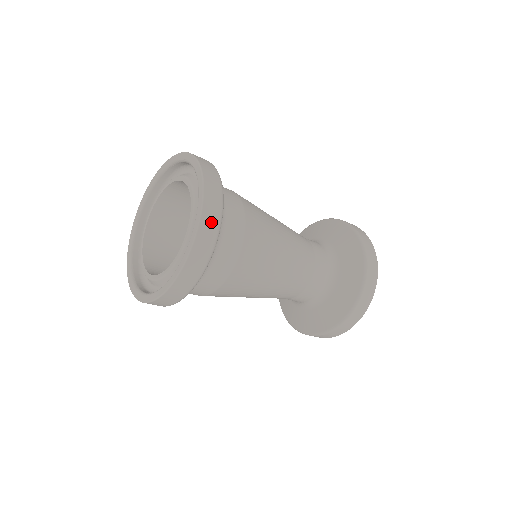
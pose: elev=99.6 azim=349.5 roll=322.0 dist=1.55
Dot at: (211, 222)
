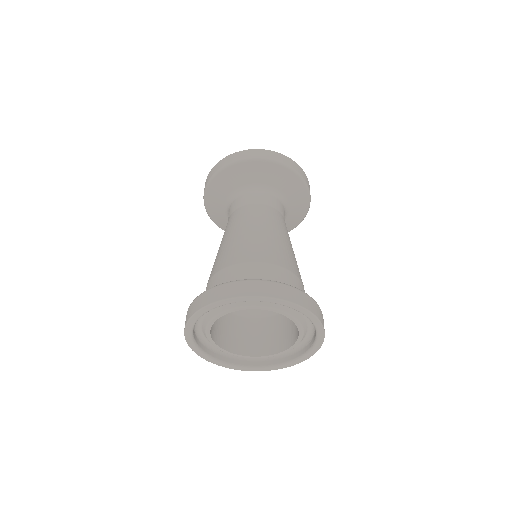
Dot at: occluded
